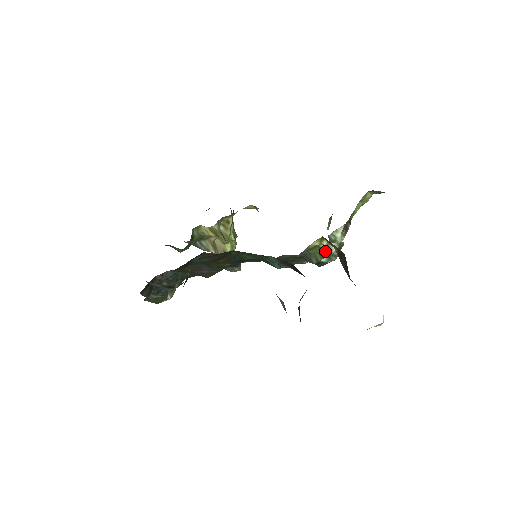
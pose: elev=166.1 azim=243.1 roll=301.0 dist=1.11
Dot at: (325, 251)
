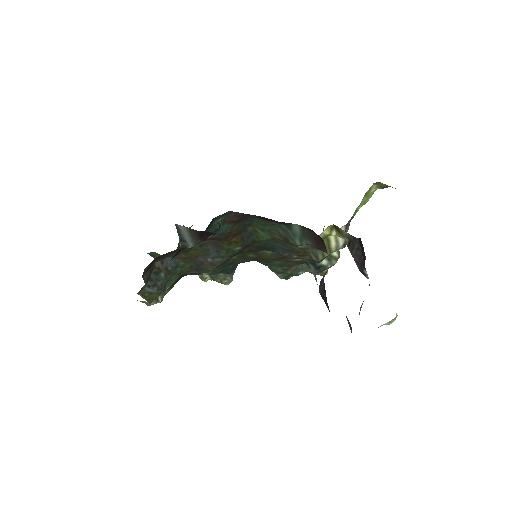
Dot at: (333, 244)
